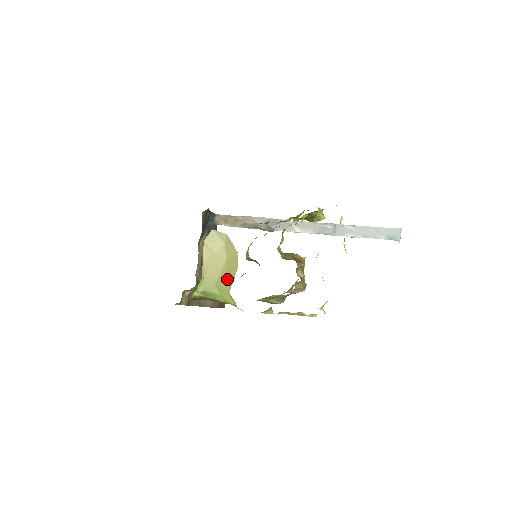
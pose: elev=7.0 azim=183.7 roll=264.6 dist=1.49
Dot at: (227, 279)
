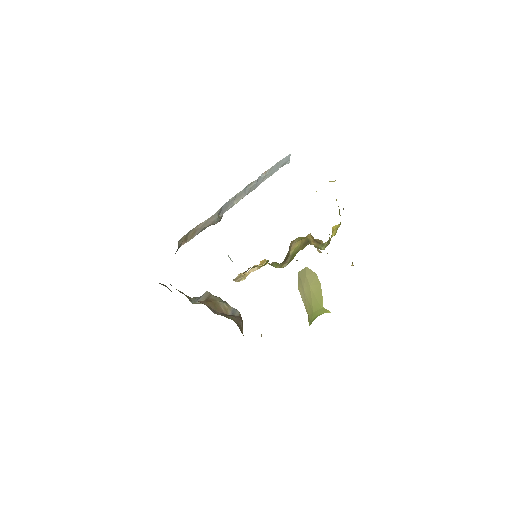
Dot at: (318, 300)
